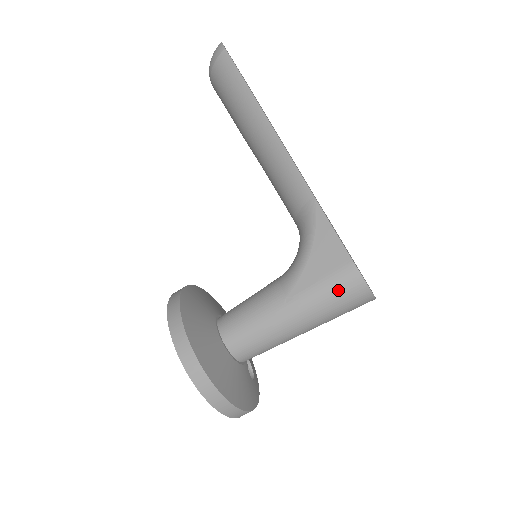
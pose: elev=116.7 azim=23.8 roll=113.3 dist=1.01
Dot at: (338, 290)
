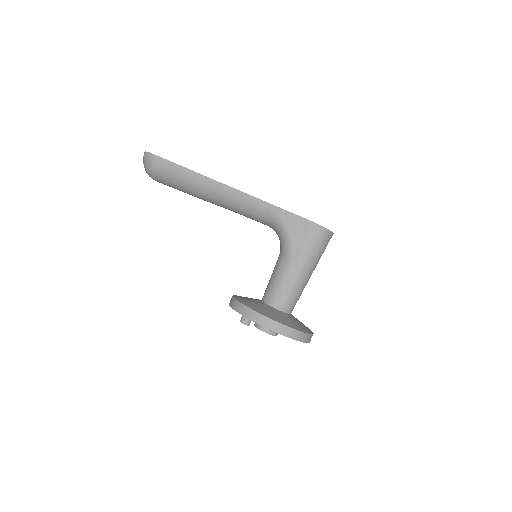
Dot at: (315, 241)
